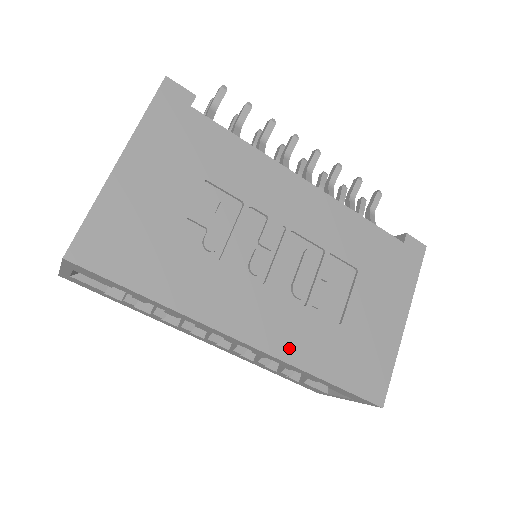
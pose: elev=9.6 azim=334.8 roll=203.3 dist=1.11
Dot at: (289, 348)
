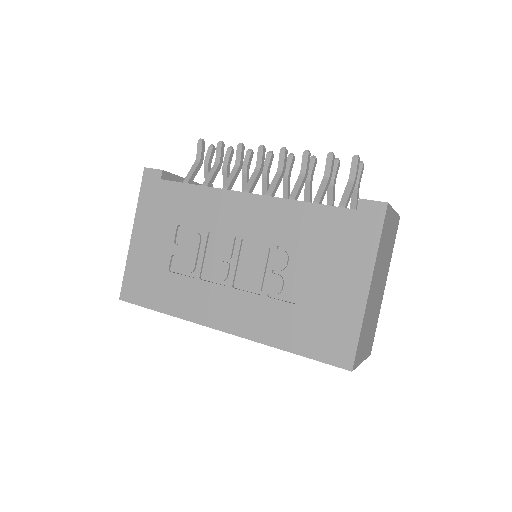
Dot at: (254, 330)
